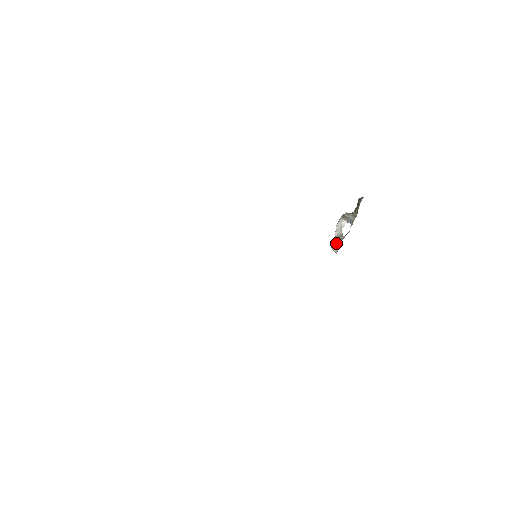
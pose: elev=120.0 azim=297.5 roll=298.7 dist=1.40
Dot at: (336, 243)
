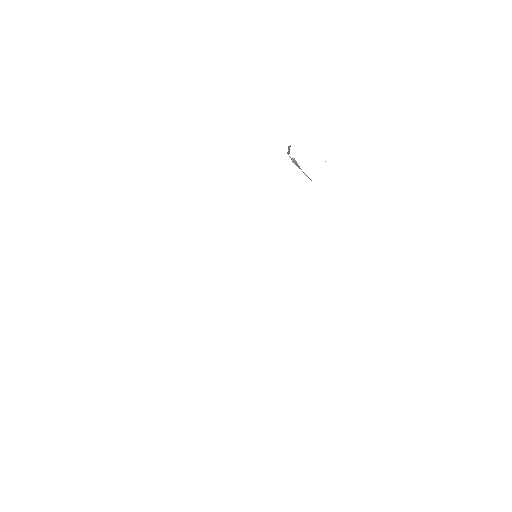
Dot at: (306, 175)
